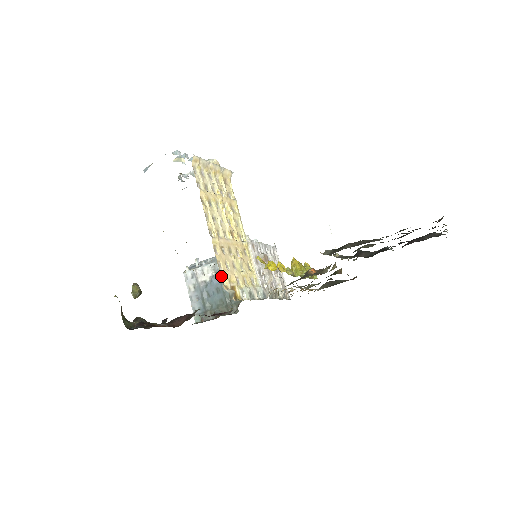
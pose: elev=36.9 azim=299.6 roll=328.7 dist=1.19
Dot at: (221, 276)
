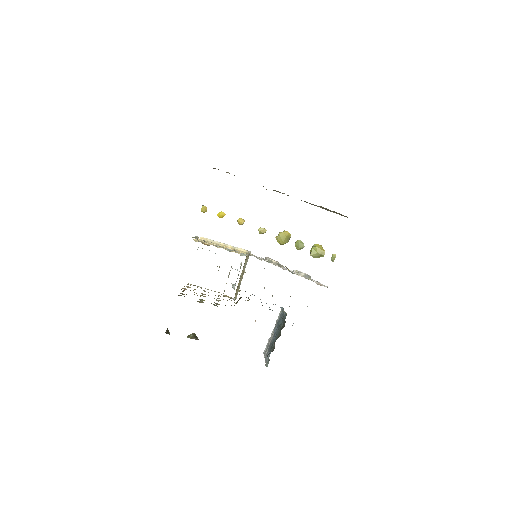
Dot at: (194, 240)
